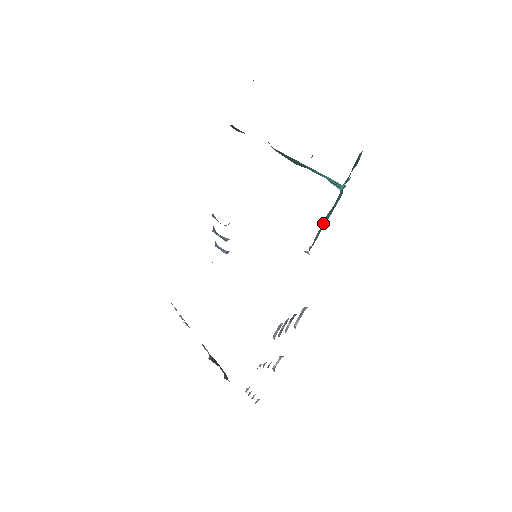
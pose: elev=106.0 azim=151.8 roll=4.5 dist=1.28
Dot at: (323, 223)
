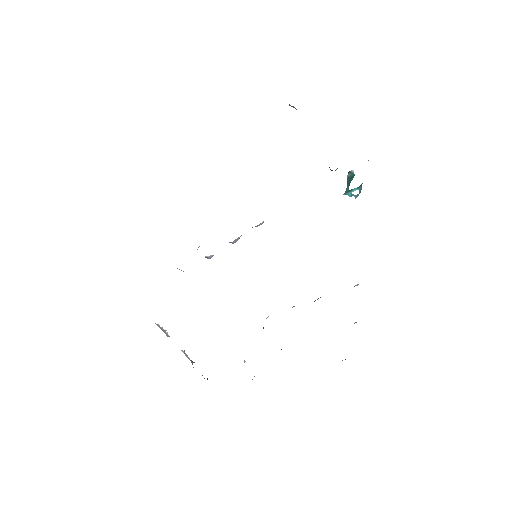
Dot at: occluded
